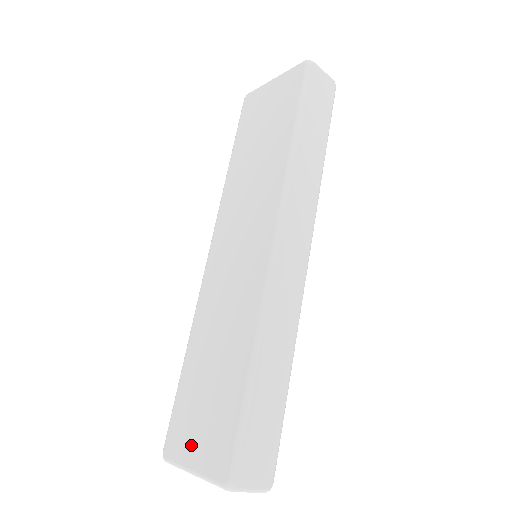
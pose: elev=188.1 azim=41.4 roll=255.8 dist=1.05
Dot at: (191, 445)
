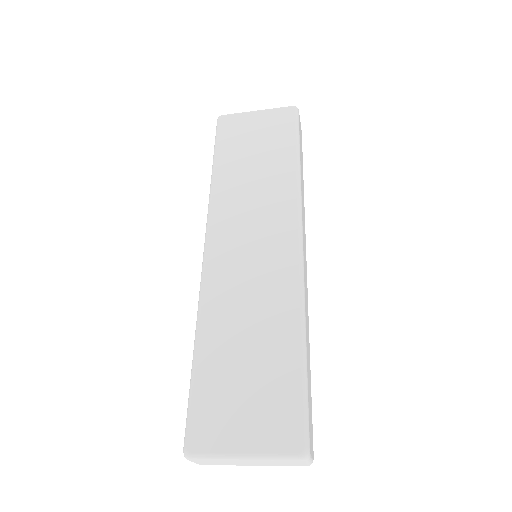
Dot at: (236, 430)
